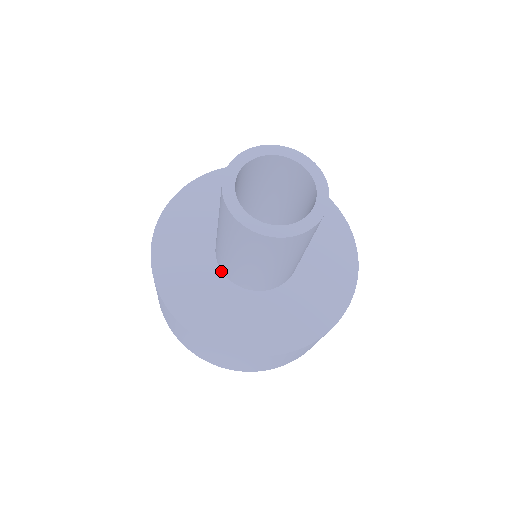
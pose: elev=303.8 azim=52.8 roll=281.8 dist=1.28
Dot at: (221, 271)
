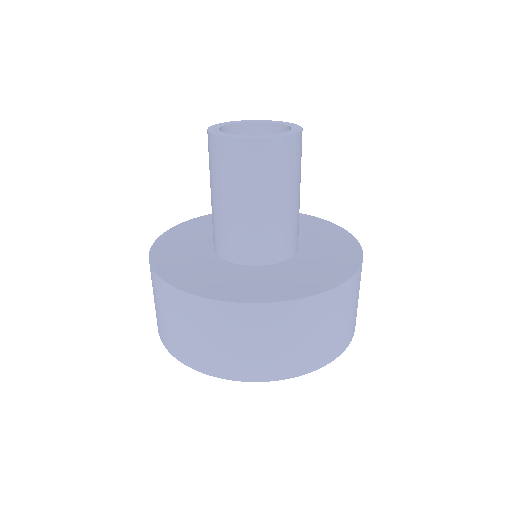
Dot at: (214, 252)
